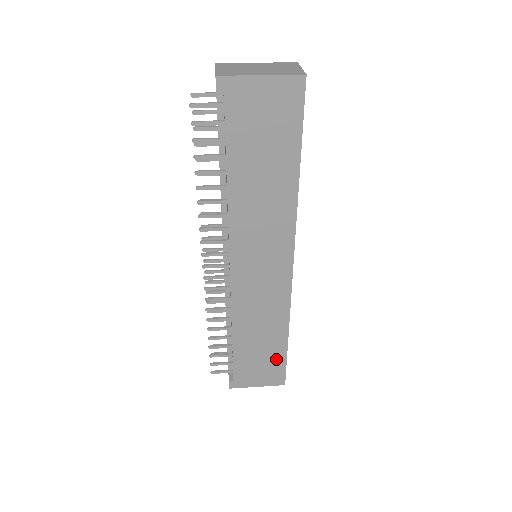
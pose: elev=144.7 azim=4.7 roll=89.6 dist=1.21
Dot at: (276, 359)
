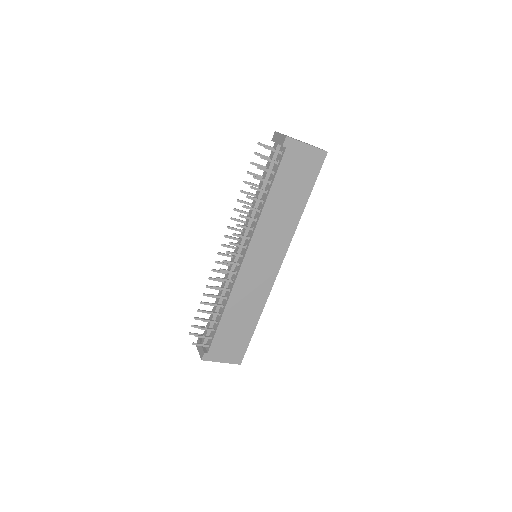
Dot at: (244, 339)
